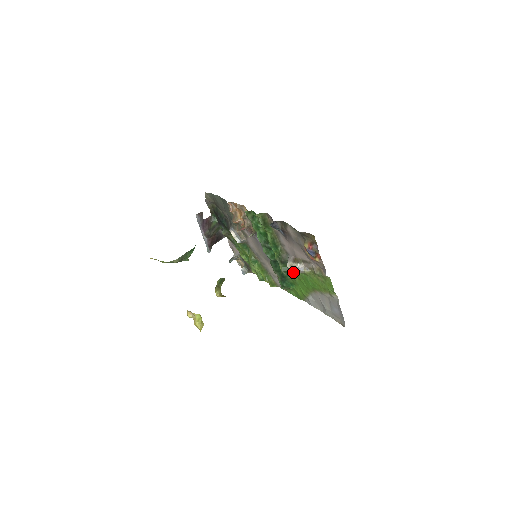
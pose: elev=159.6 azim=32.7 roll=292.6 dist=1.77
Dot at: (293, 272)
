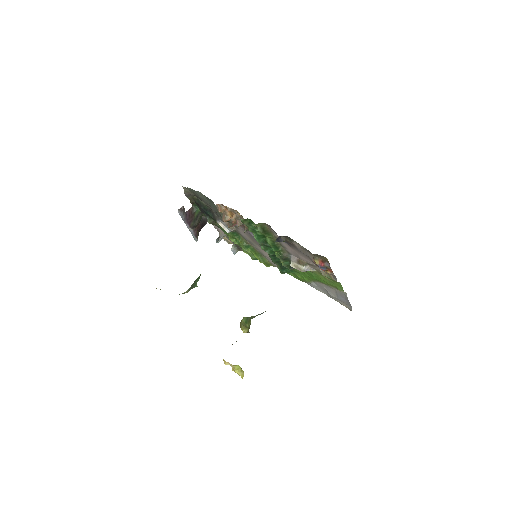
Dot at: occluded
